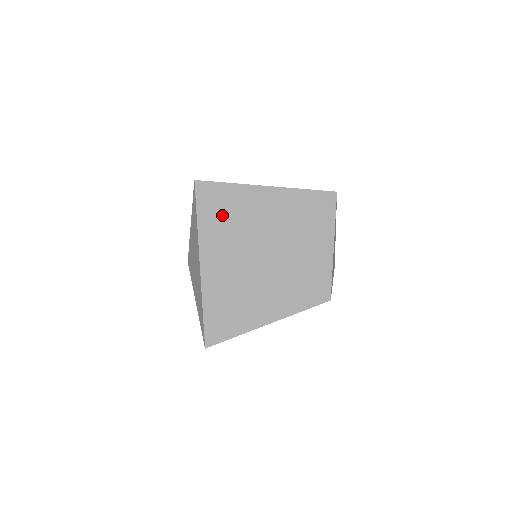
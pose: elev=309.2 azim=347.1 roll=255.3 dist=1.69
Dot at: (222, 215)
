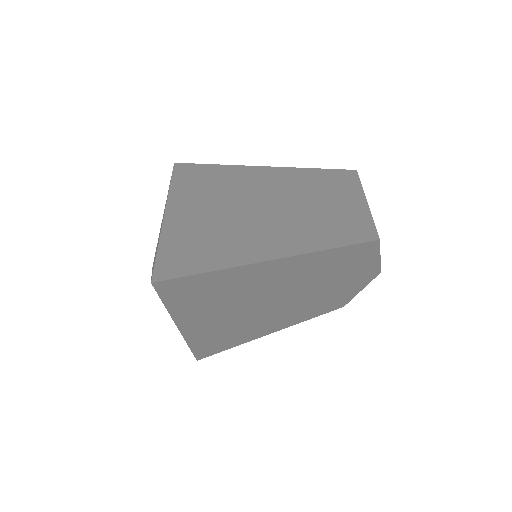
Dot at: (205, 180)
